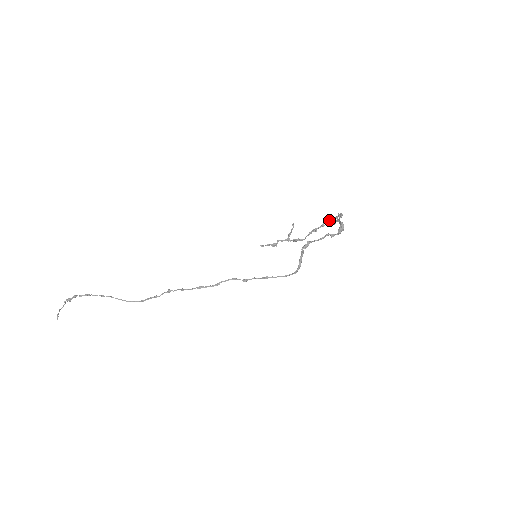
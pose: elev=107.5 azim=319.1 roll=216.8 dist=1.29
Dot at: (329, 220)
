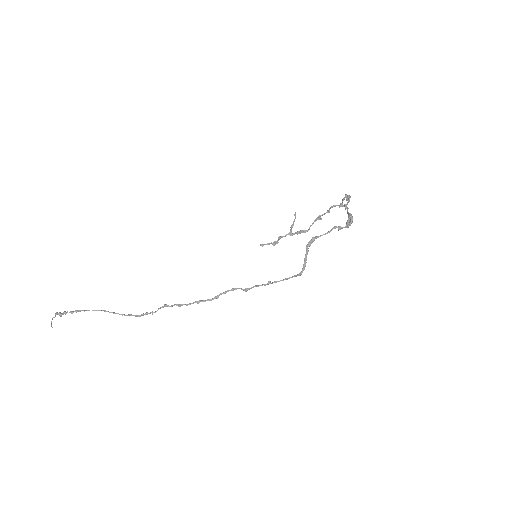
Dot at: (335, 205)
